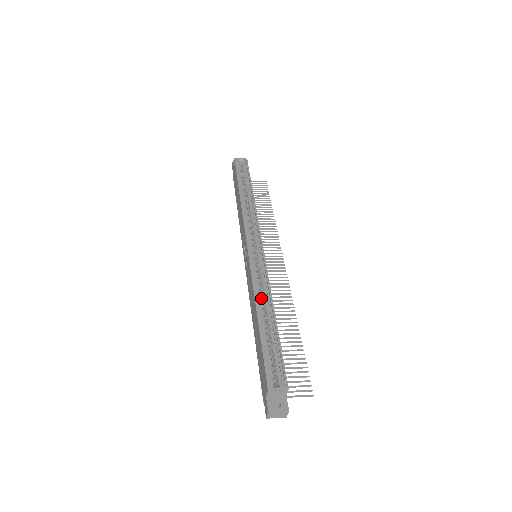
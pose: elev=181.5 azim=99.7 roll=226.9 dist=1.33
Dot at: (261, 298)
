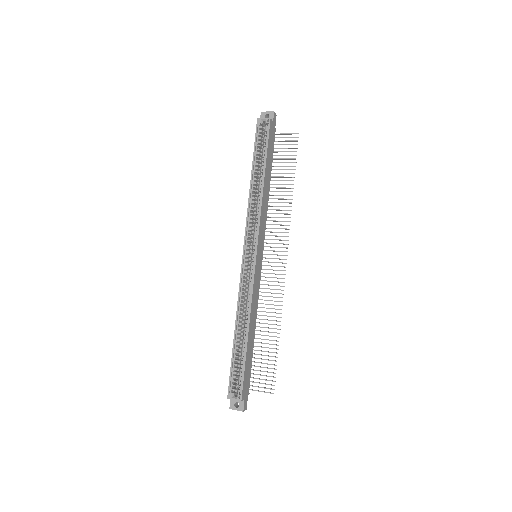
Dot at: occluded
